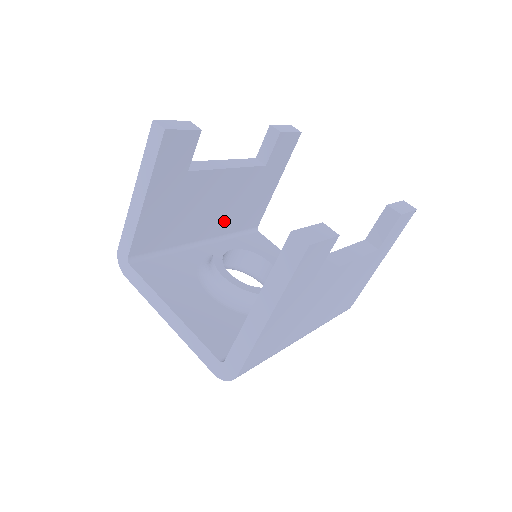
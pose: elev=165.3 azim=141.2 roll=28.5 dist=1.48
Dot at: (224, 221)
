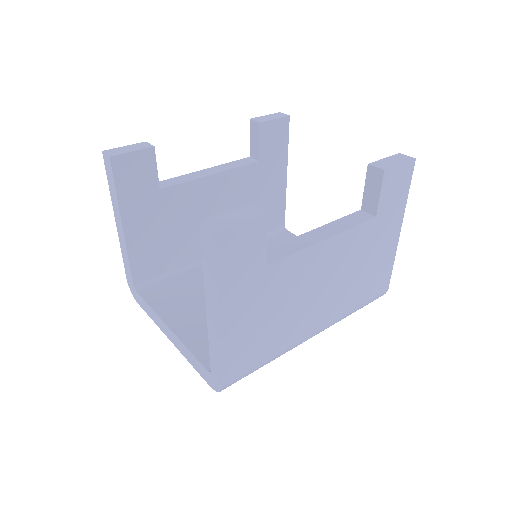
Dot at: occluded
